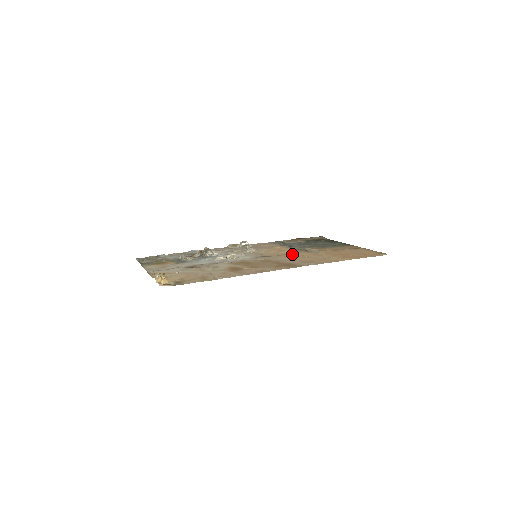
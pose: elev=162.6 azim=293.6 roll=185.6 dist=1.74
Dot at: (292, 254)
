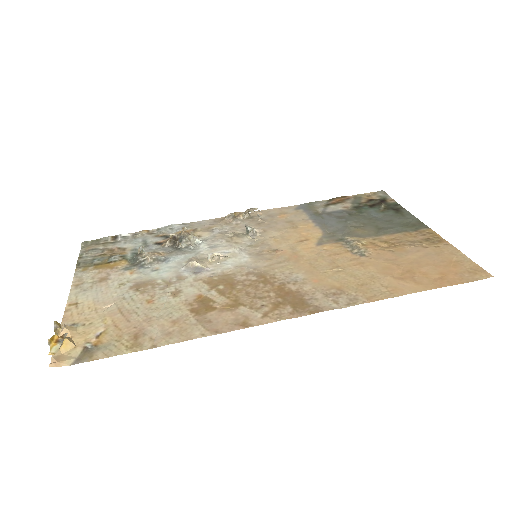
Dot at: (317, 255)
